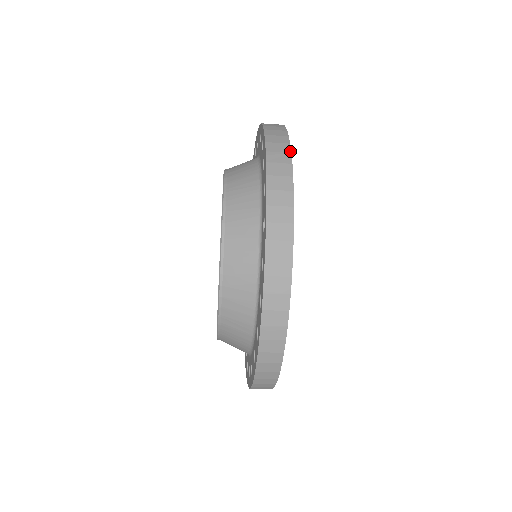
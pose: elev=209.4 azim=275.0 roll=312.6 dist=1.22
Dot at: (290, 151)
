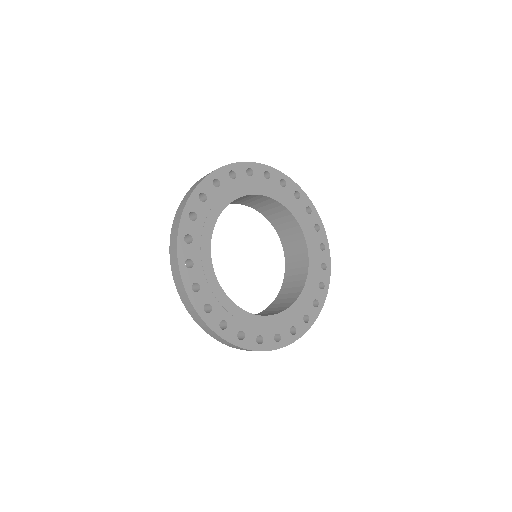
Dot at: (200, 318)
